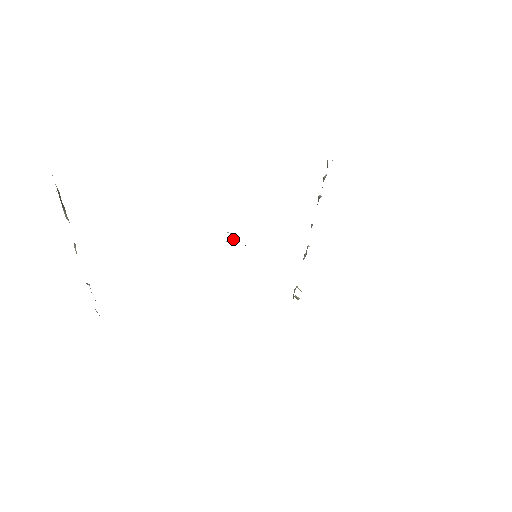
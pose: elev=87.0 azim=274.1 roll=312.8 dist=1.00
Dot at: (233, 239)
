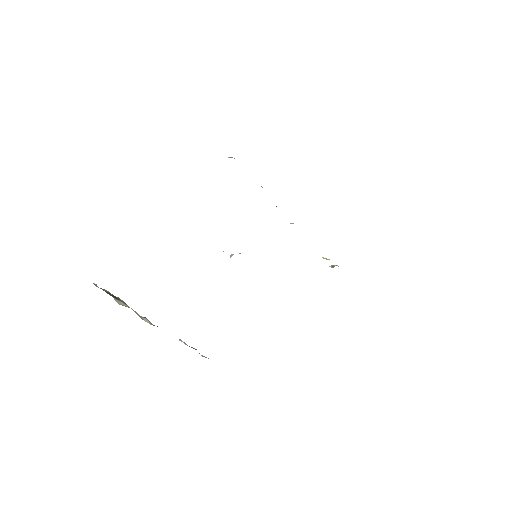
Dot at: (231, 254)
